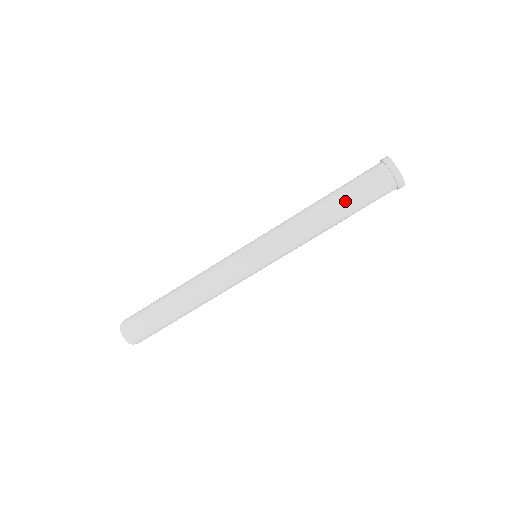
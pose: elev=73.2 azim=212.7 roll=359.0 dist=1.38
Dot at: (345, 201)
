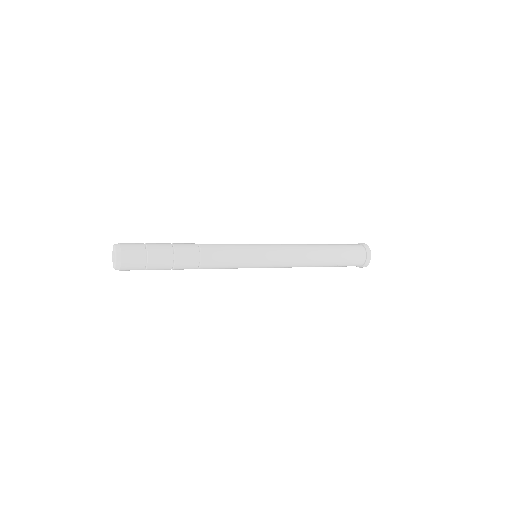
Dot at: (334, 249)
